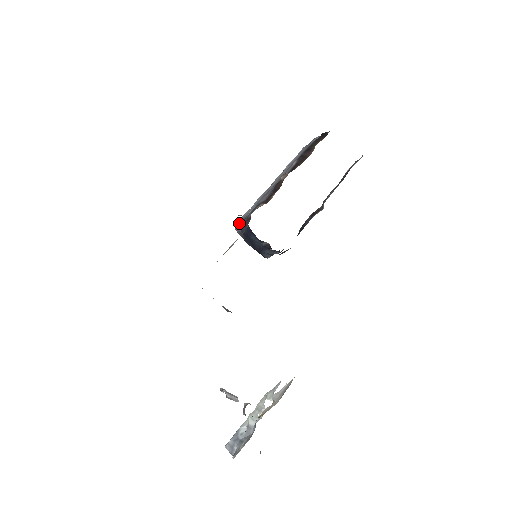
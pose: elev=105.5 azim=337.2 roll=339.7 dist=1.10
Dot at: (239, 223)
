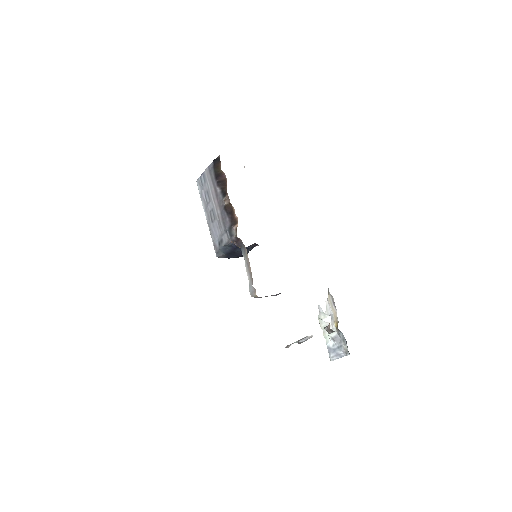
Dot at: (219, 251)
